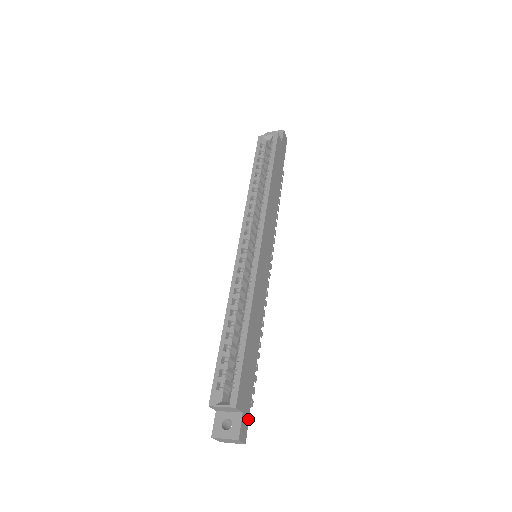
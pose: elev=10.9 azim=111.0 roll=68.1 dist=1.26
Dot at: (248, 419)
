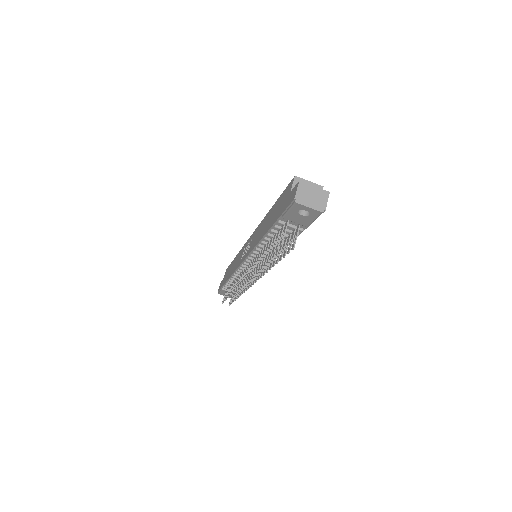
Dot at: occluded
